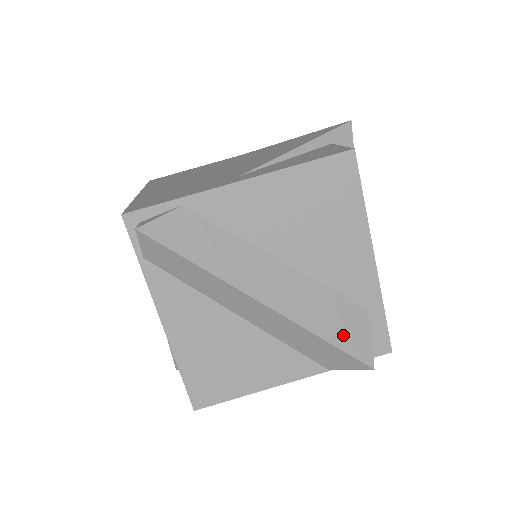
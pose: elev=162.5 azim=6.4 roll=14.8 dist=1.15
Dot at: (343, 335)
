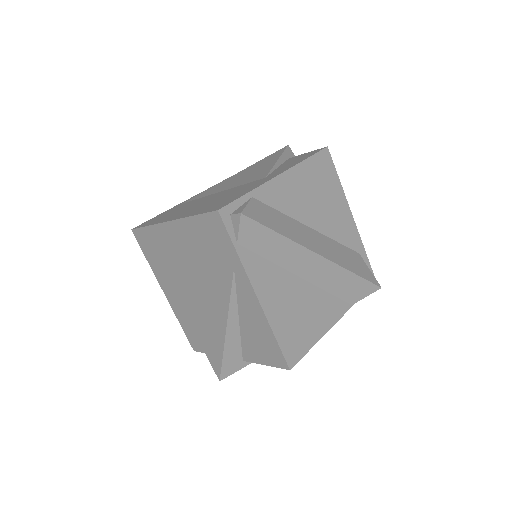
Dot at: (360, 270)
